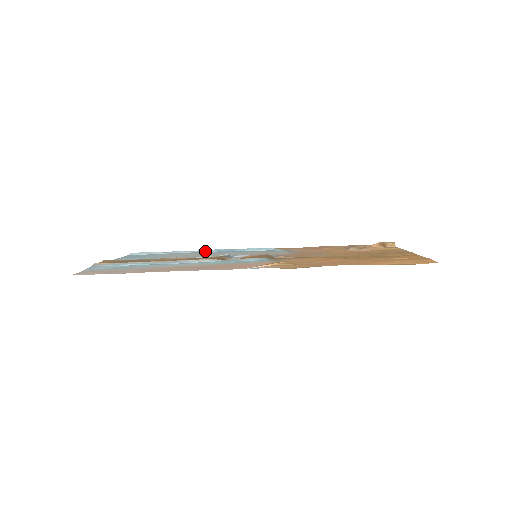
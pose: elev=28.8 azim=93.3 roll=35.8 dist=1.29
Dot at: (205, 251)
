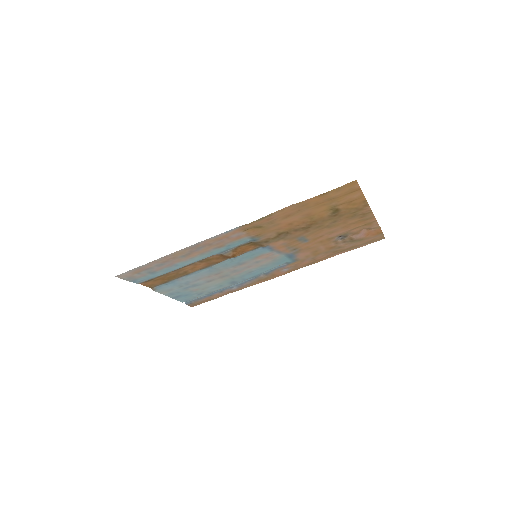
Dot at: (235, 283)
